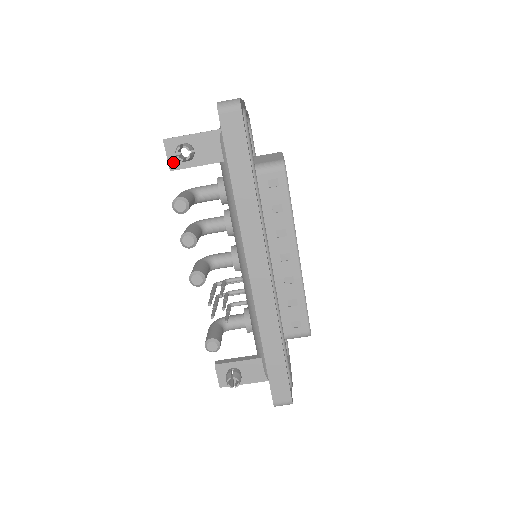
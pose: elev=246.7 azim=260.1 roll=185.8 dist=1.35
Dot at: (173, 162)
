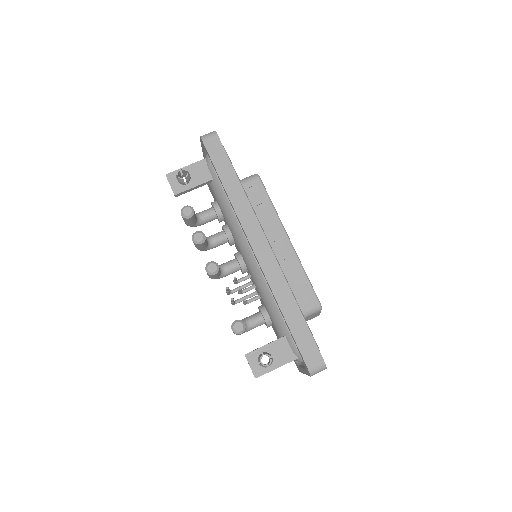
Dot at: (176, 188)
